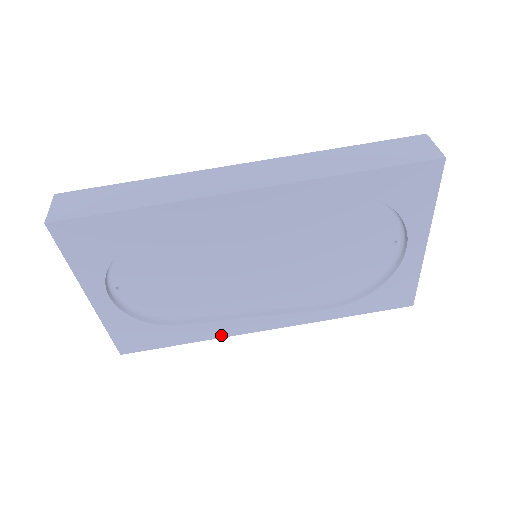
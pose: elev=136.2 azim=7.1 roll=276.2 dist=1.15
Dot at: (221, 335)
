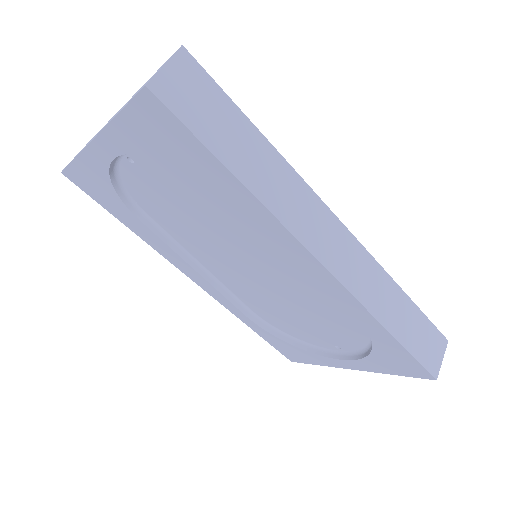
Dot at: (158, 250)
